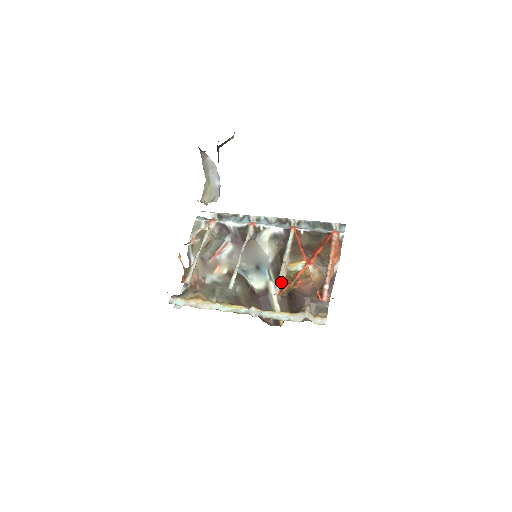
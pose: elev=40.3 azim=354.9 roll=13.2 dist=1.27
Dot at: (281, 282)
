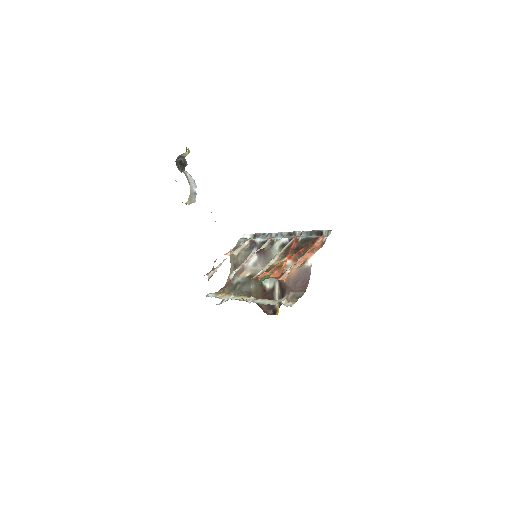
Dot at: (261, 271)
